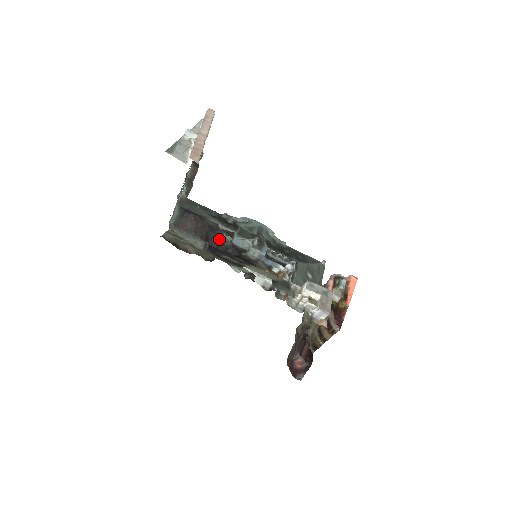
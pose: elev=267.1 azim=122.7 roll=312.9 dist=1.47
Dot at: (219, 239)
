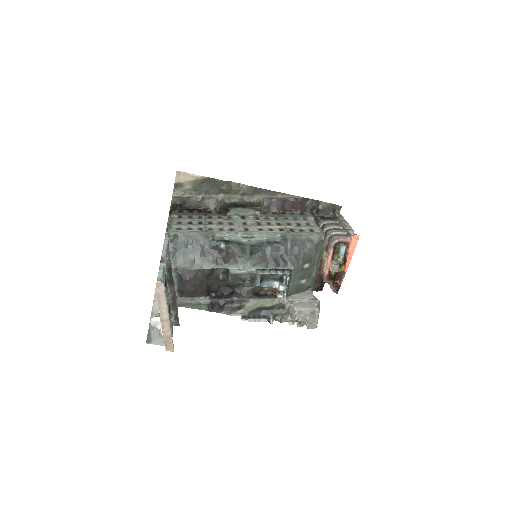
Dot at: (218, 281)
